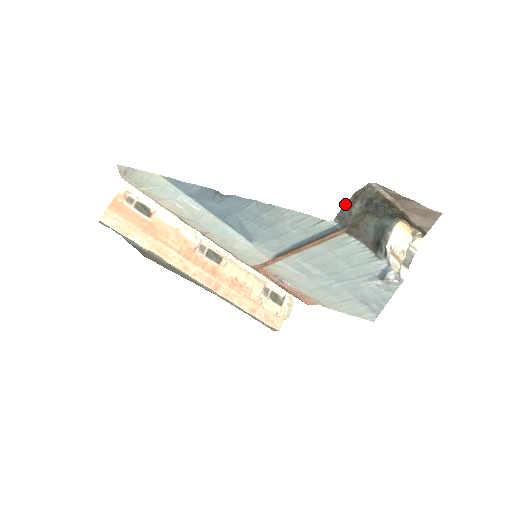
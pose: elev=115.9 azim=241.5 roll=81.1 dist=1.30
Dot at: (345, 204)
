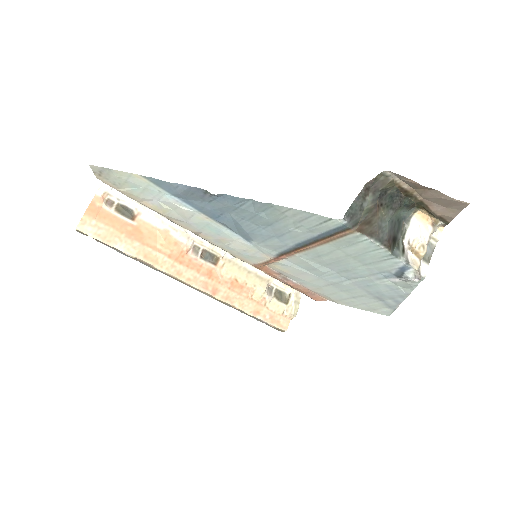
Dot at: (355, 198)
